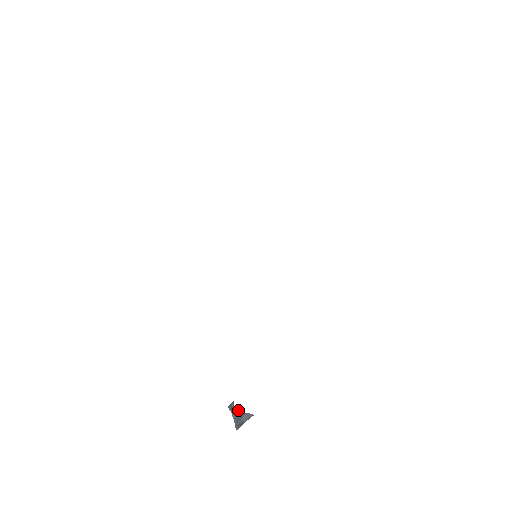
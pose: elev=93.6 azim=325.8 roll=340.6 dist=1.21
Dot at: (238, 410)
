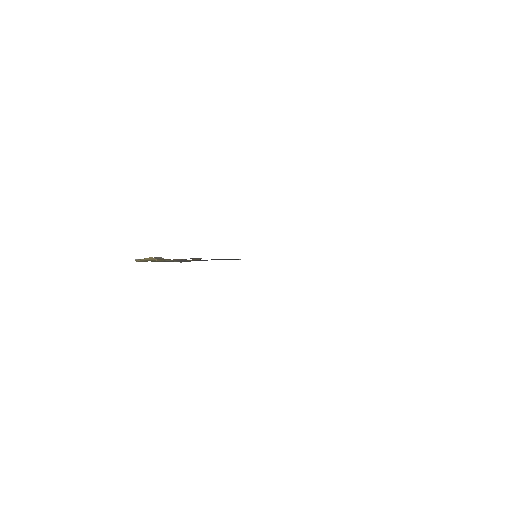
Dot at: occluded
